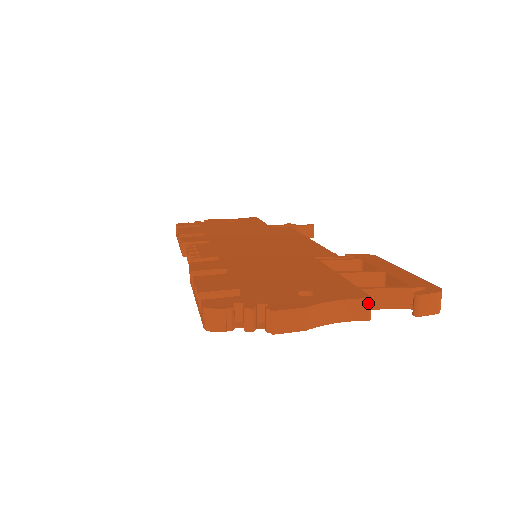
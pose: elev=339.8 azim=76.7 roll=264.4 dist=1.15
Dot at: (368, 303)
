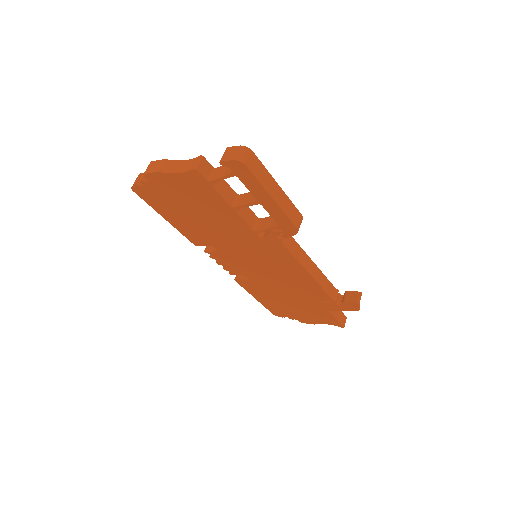
Dot at: (199, 159)
